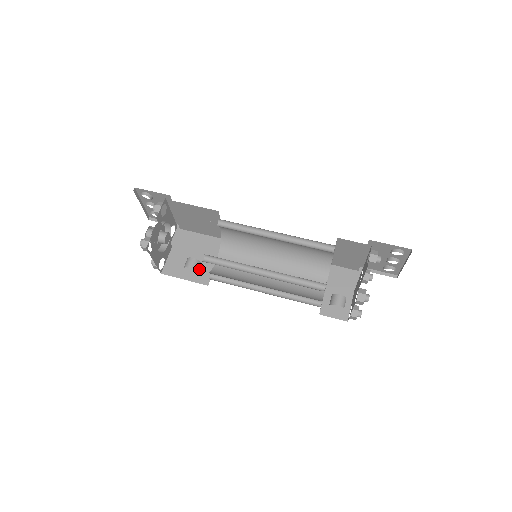
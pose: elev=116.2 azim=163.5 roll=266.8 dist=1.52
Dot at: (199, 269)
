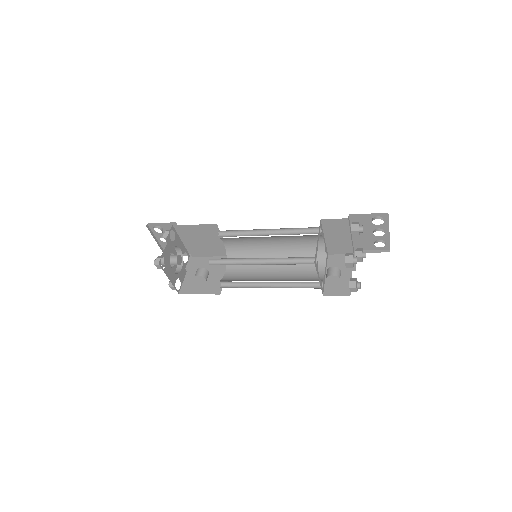
Dot at: (211, 283)
